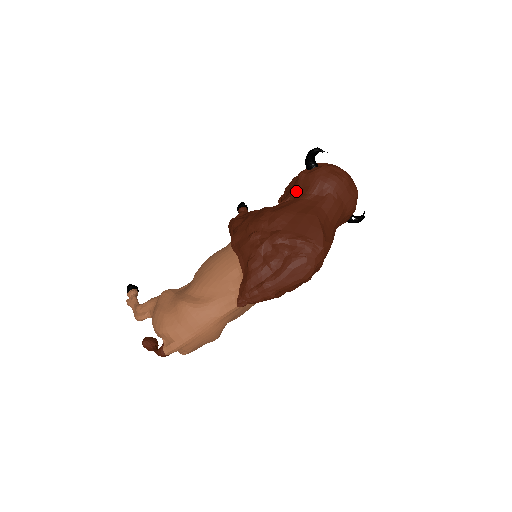
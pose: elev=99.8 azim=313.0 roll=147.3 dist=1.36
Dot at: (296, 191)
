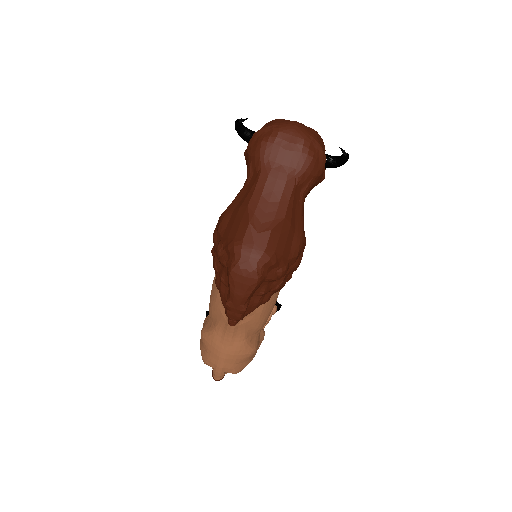
Dot at: occluded
